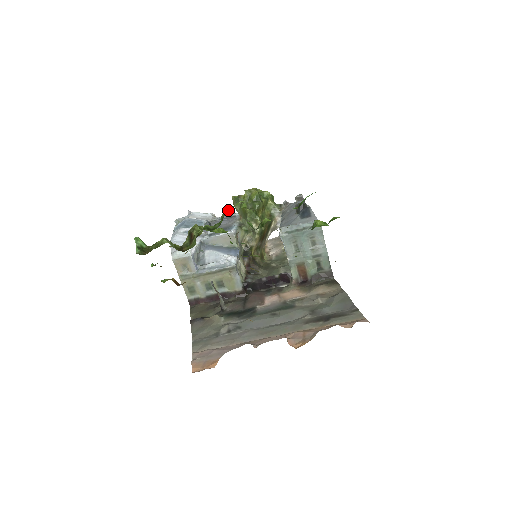
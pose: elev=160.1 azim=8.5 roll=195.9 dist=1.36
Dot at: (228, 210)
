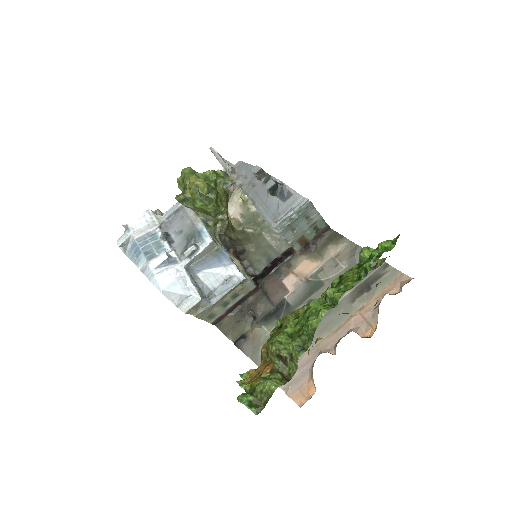
Dot at: (315, 327)
